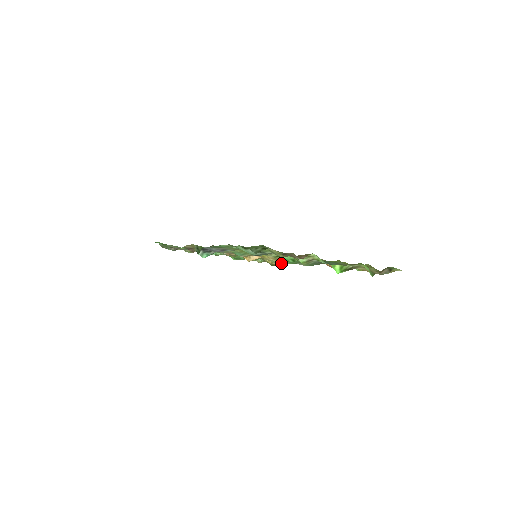
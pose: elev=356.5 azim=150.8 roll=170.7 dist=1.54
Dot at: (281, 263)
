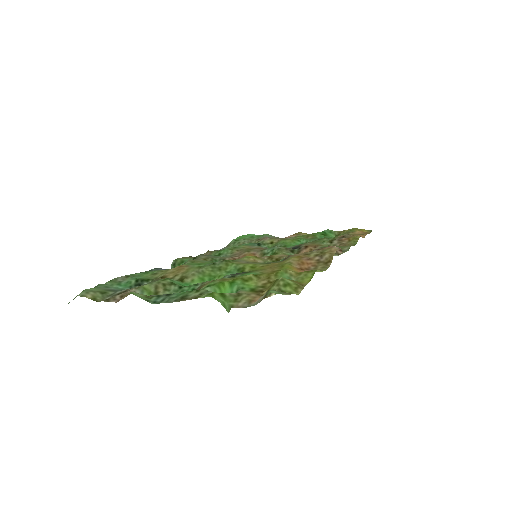
Dot at: occluded
